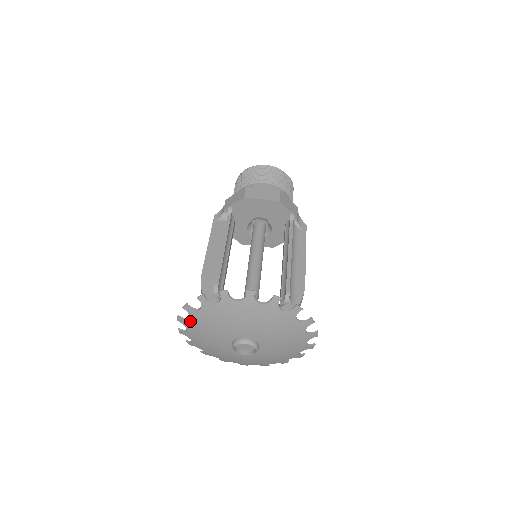
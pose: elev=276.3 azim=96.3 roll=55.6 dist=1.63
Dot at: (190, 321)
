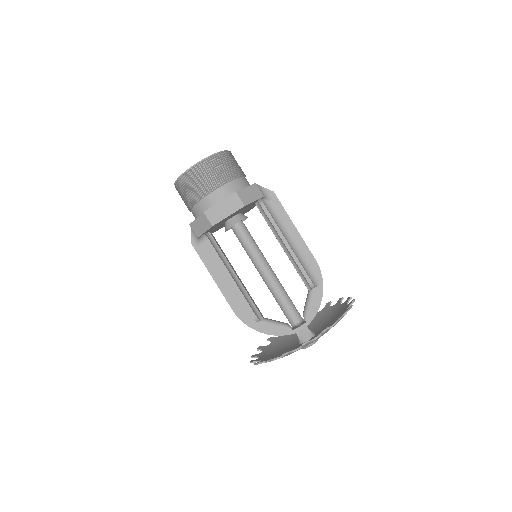
Dot at: occluded
